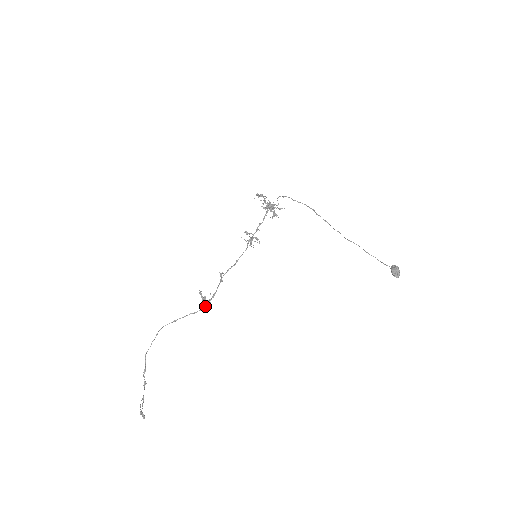
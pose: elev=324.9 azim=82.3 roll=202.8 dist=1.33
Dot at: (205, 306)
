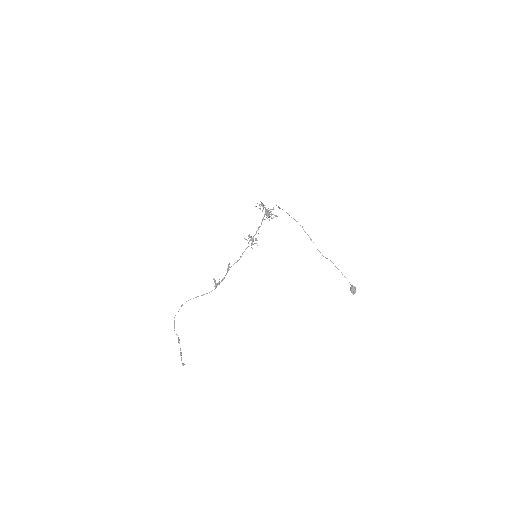
Dot at: (216, 287)
